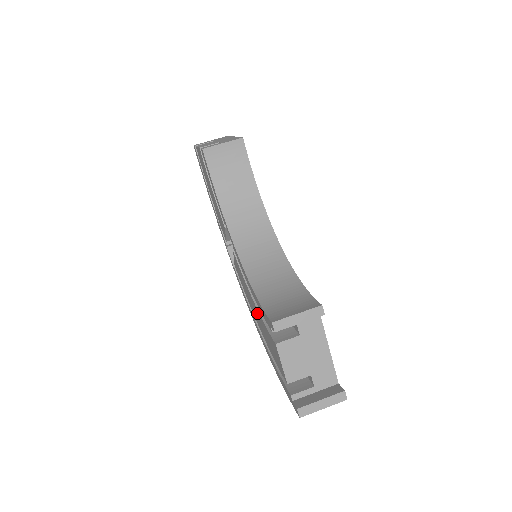
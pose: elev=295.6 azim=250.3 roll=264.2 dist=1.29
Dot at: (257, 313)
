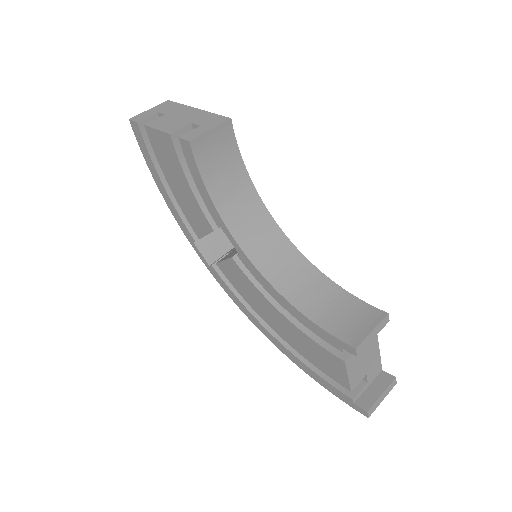
Dot at: (285, 323)
